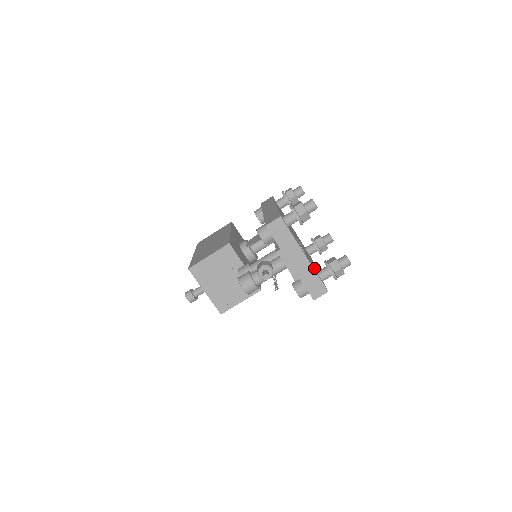
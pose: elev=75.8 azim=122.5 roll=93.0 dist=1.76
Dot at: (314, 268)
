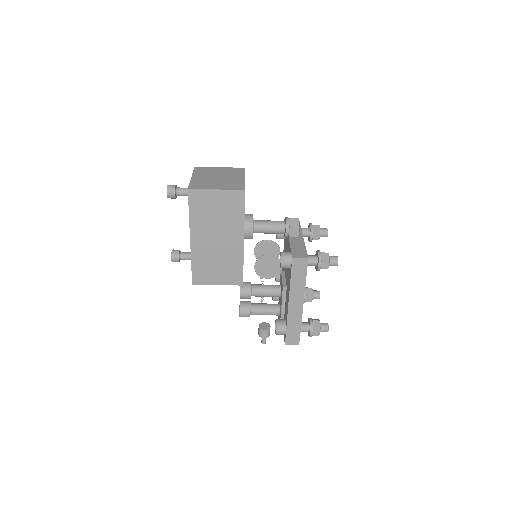
Dot at: occluded
